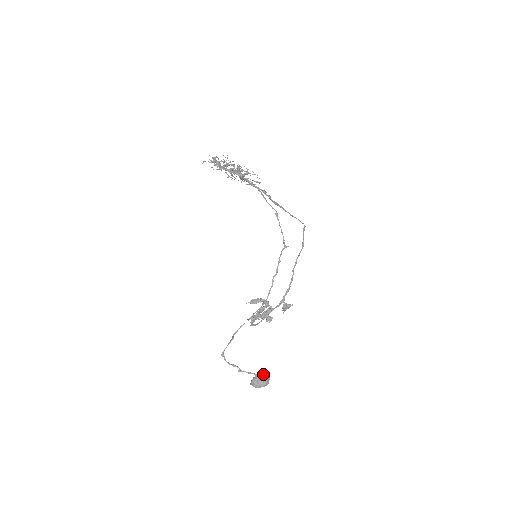
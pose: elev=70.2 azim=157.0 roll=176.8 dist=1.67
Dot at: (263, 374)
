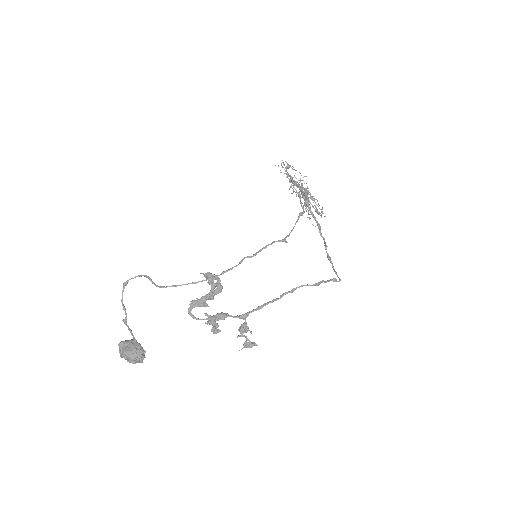
Dot at: occluded
